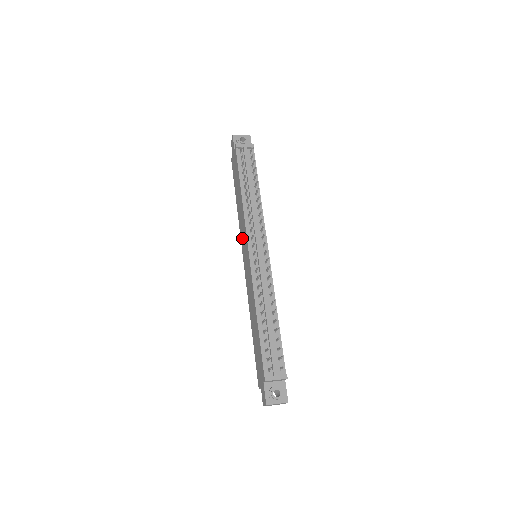
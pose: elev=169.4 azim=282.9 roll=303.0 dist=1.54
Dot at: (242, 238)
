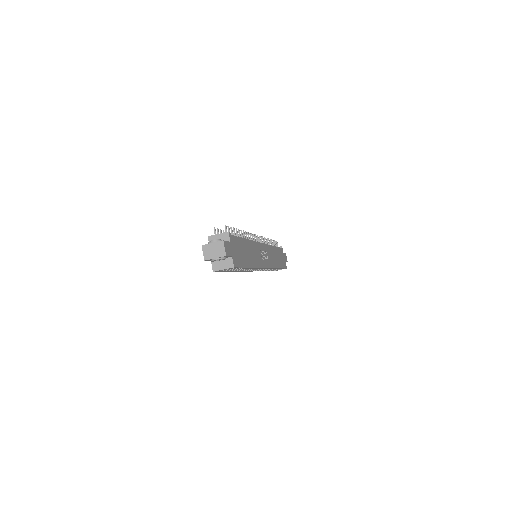
Dot at: occluded
